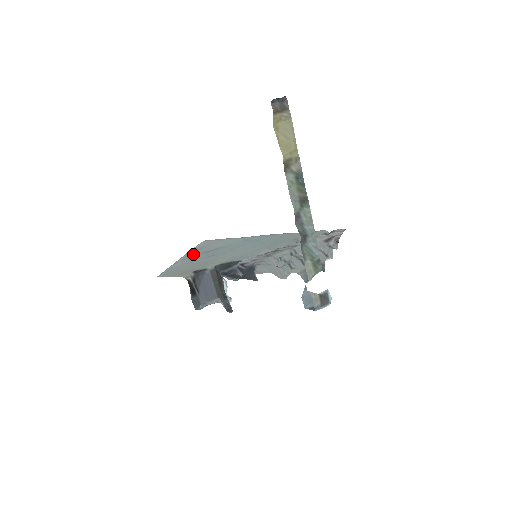
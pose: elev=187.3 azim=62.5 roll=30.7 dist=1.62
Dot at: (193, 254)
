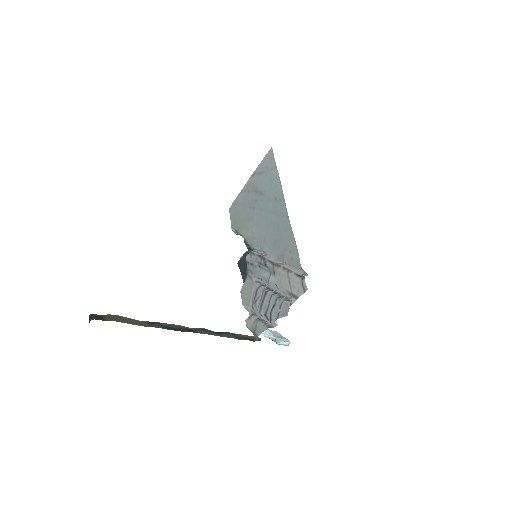
Dot at: (252, 184)
